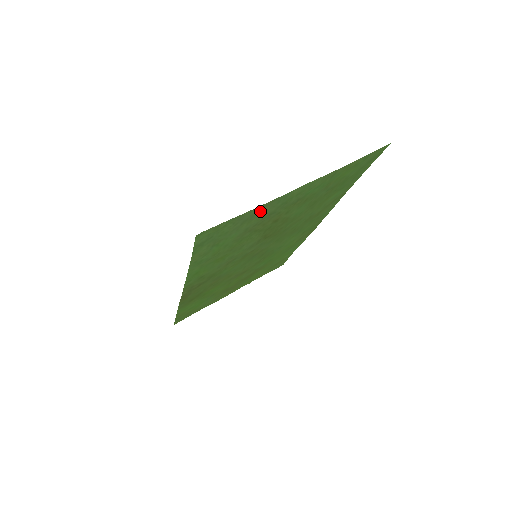
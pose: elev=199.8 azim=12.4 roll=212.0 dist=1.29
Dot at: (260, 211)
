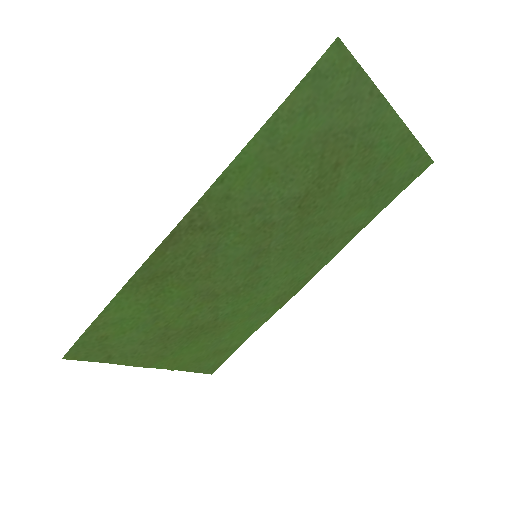
Dot at: (363, 101)
